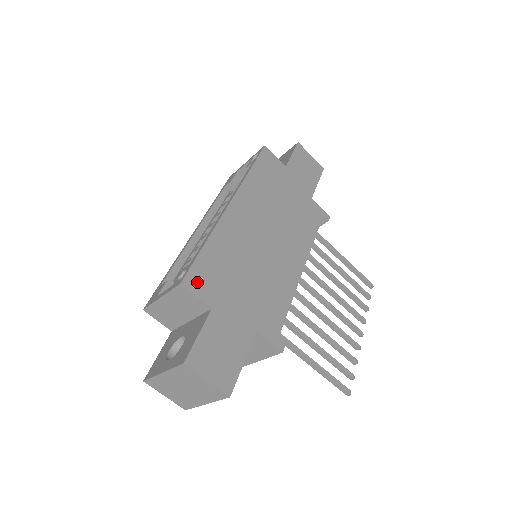
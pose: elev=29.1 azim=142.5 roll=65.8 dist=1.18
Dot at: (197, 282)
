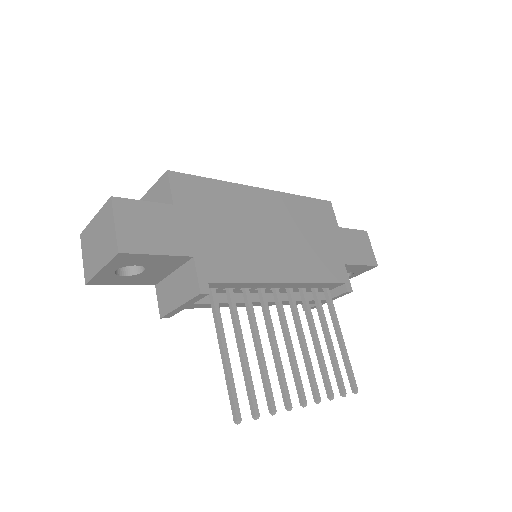
Dot at: (181, 184)
